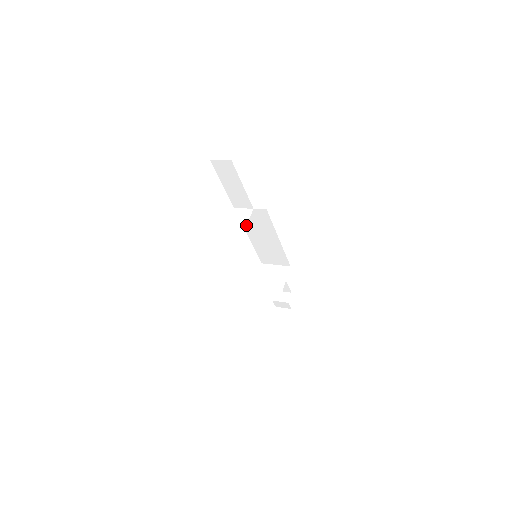
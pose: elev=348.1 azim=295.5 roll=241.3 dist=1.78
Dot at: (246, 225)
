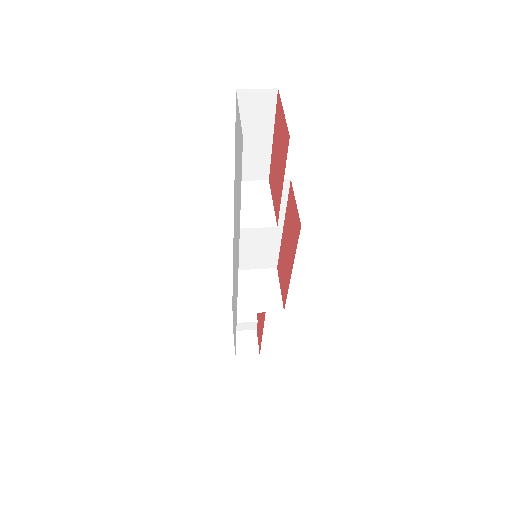
Dot at: occluded
